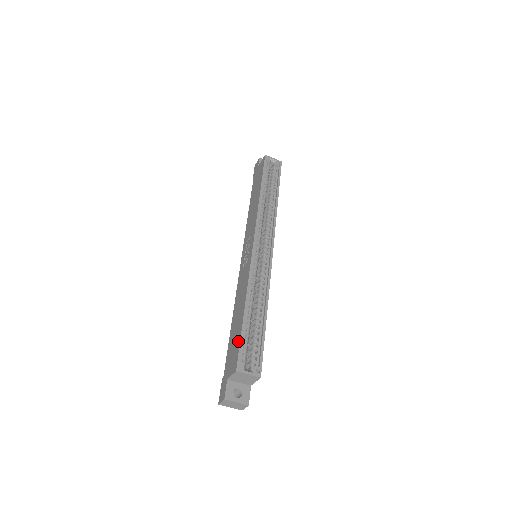
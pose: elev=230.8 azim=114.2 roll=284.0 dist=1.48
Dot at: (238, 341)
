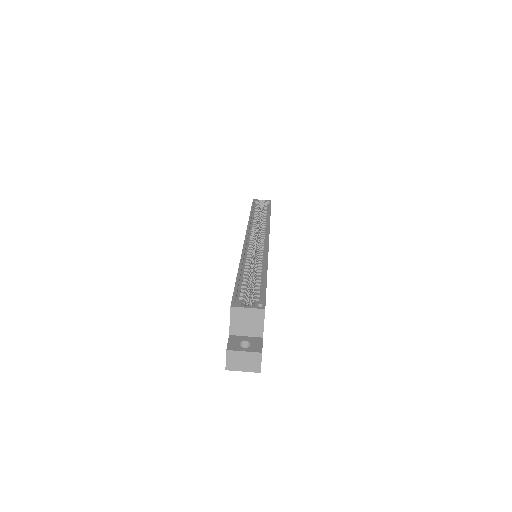
Dot at: occluded
